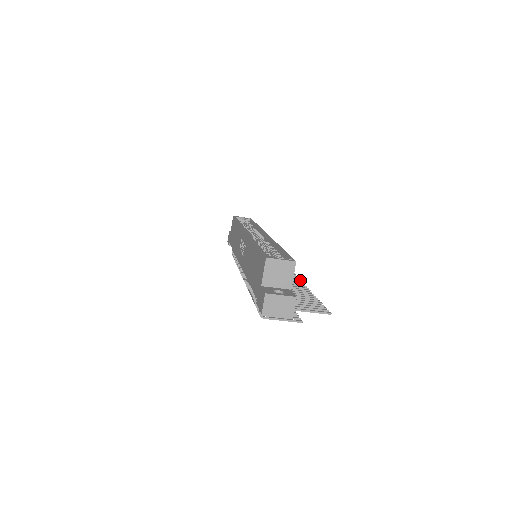
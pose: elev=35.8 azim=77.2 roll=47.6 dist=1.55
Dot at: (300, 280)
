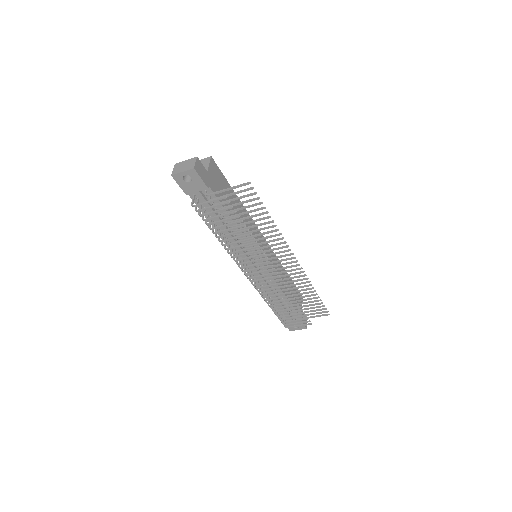
Dot at: (293, 254)
